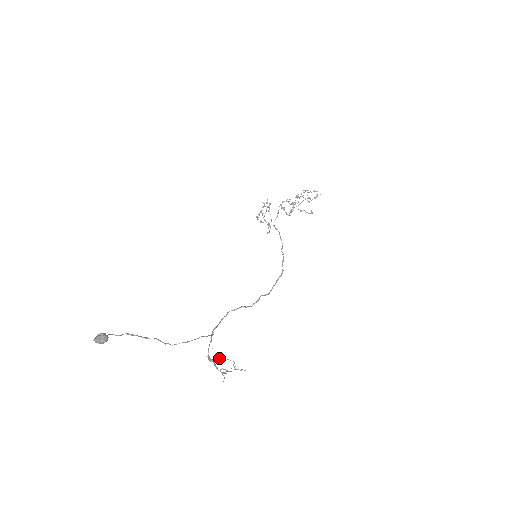
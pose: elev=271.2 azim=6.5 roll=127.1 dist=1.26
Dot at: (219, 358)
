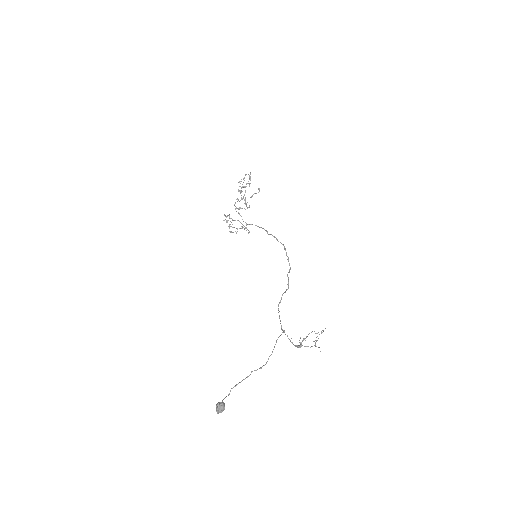
Dot at: (302, 340)
